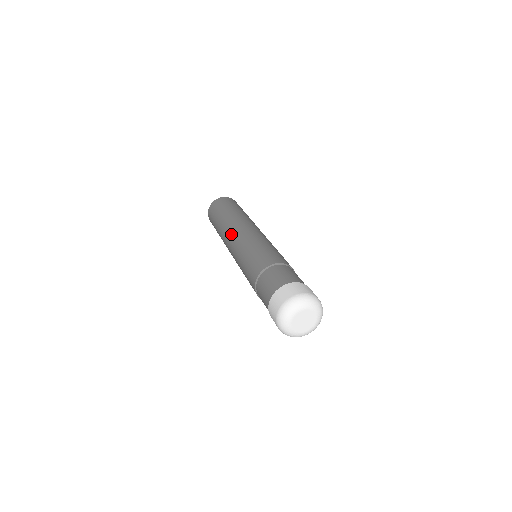
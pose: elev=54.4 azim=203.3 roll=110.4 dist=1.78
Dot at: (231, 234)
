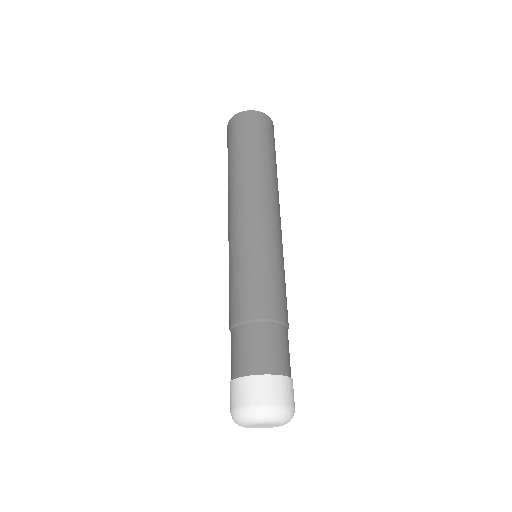
Dot at: (231, 211)
